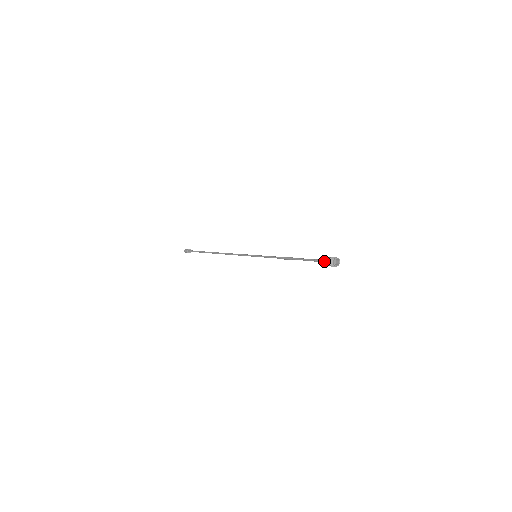
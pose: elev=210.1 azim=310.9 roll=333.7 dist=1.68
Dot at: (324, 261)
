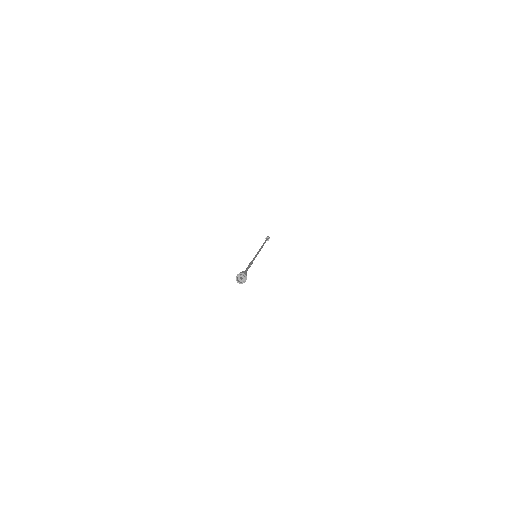
Dot at: occluded
